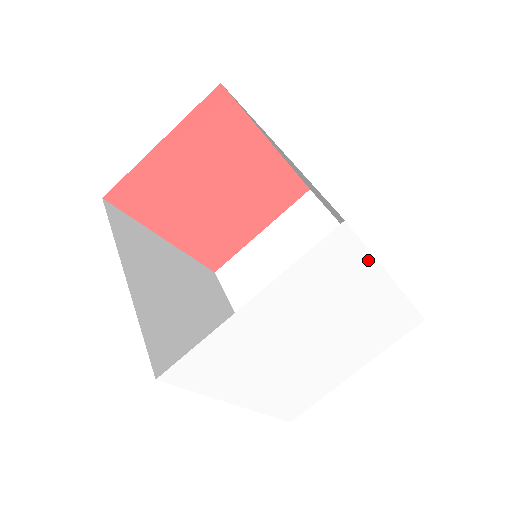
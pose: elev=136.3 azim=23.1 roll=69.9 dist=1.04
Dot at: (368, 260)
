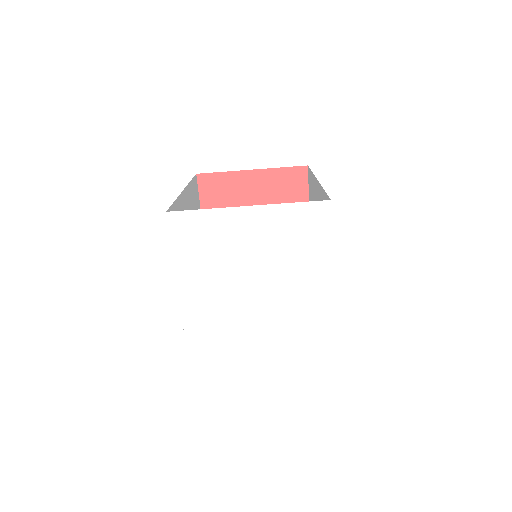
Dot at: (327, 249)
